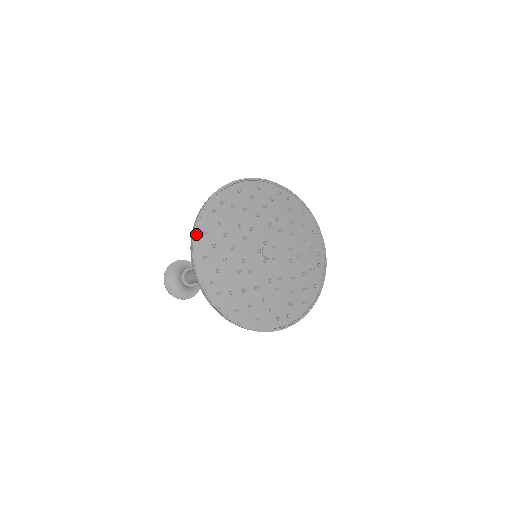
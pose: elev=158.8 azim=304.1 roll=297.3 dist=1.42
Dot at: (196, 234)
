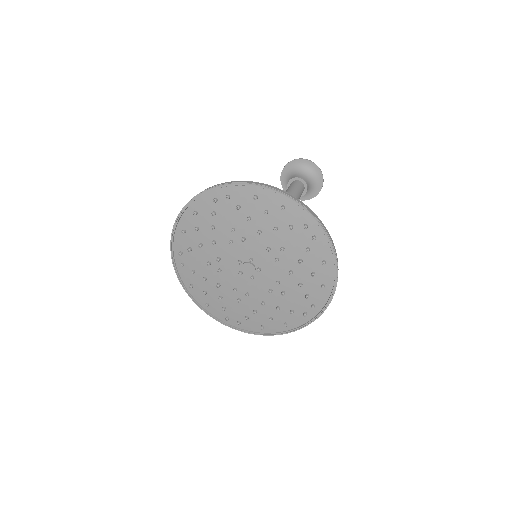
Dot at: (188, 208)
